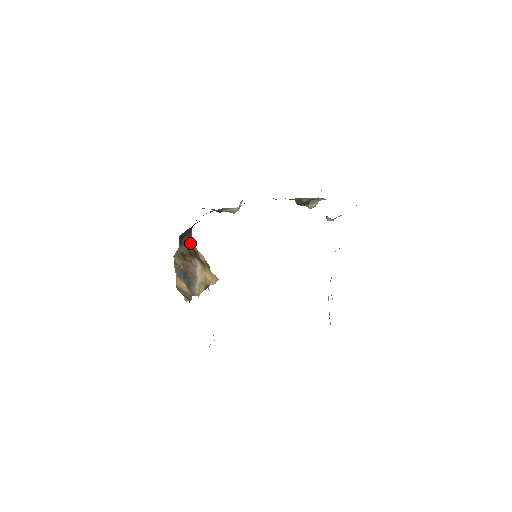
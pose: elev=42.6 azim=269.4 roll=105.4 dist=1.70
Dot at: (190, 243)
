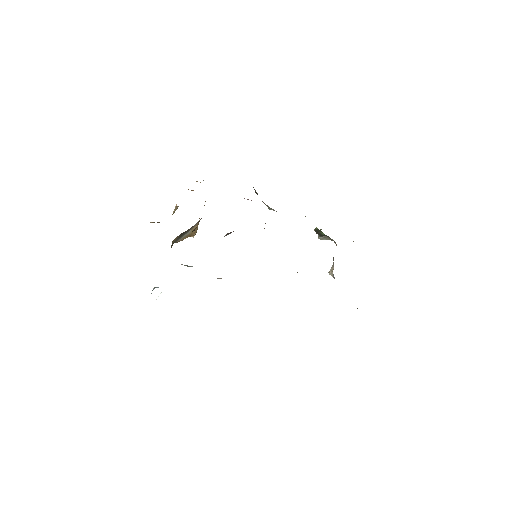
Dot at: occluded
